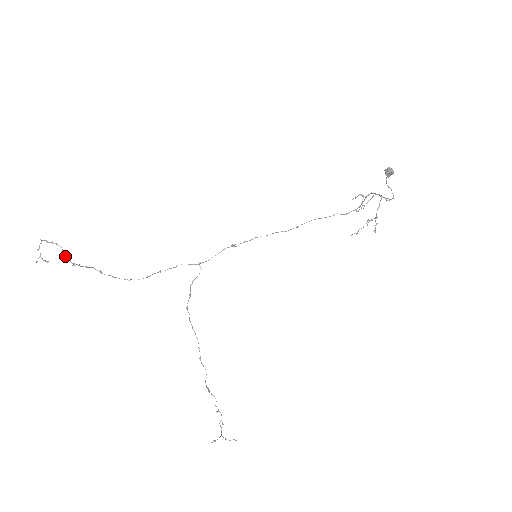
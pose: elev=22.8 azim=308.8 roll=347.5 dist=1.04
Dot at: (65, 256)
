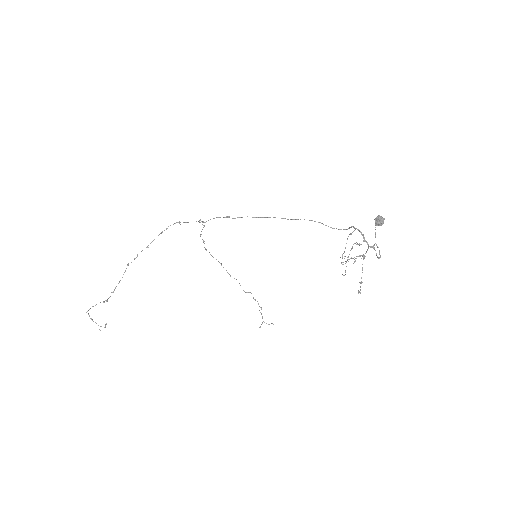
Dot at: (107, 301)
